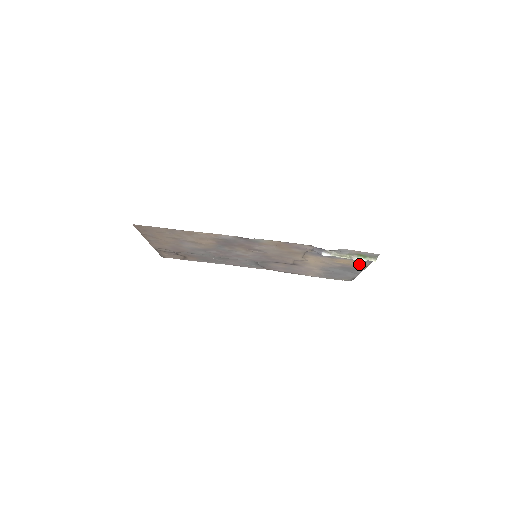
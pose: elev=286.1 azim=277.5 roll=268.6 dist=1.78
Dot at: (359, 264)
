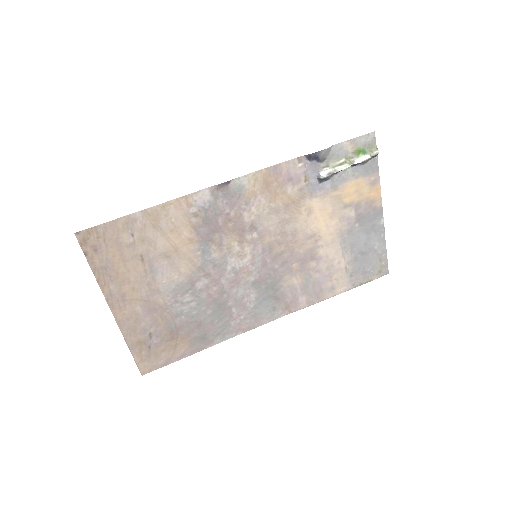
Dot at: (370, 189)
